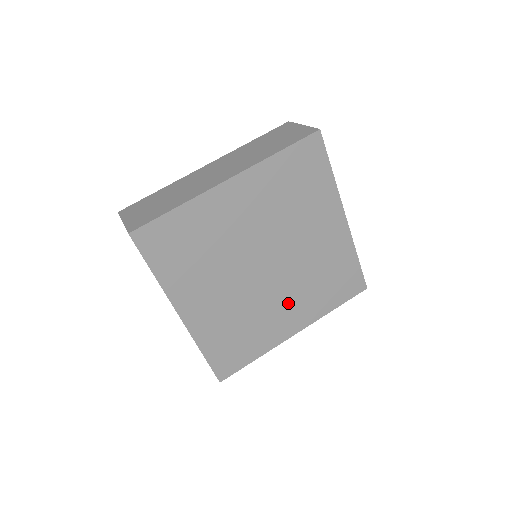
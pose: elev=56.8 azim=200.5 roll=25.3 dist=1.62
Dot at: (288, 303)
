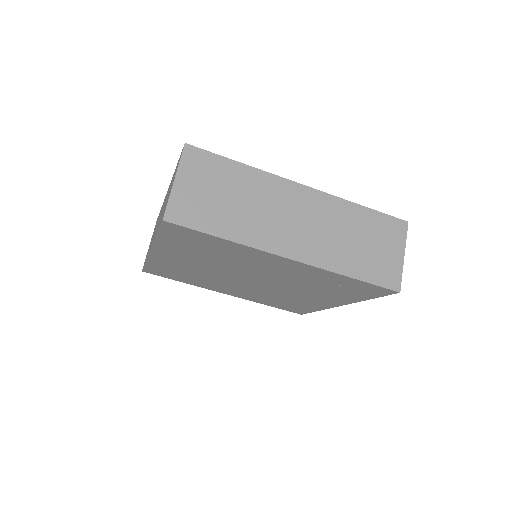
Dot at: (305, 294)
